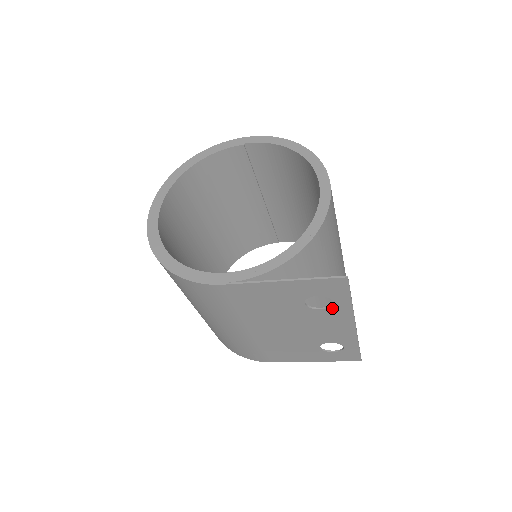
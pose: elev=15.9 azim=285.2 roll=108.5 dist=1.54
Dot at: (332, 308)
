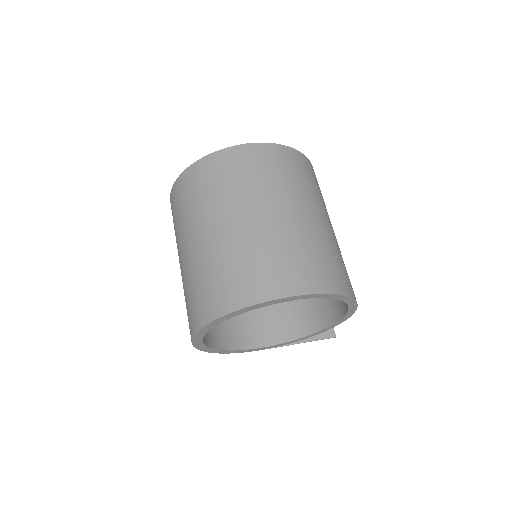
Dot at: occluded
